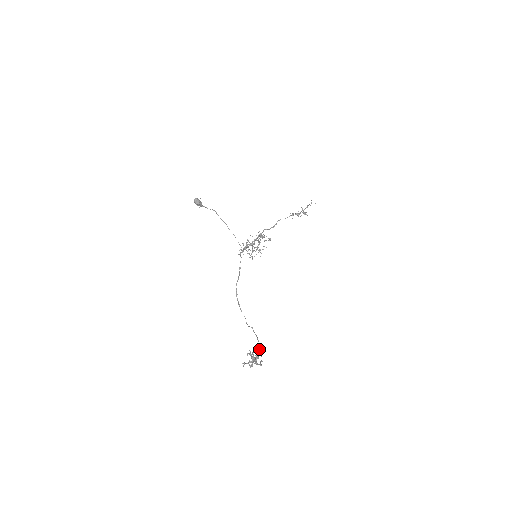
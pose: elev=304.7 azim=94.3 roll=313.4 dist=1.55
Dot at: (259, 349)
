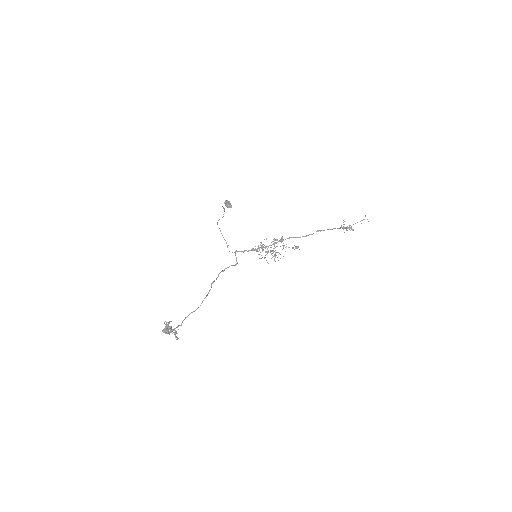
Dot at: (181, 324)
